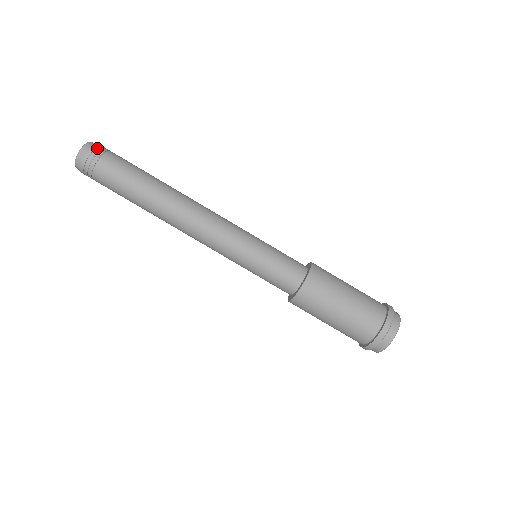
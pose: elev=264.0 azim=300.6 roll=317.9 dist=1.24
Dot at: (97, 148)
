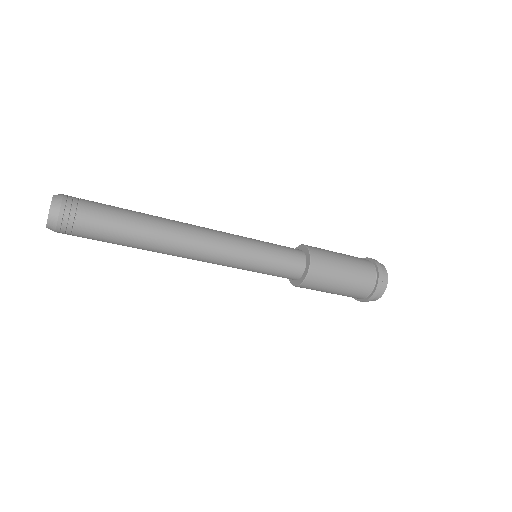
Dot at: (67, 202)
